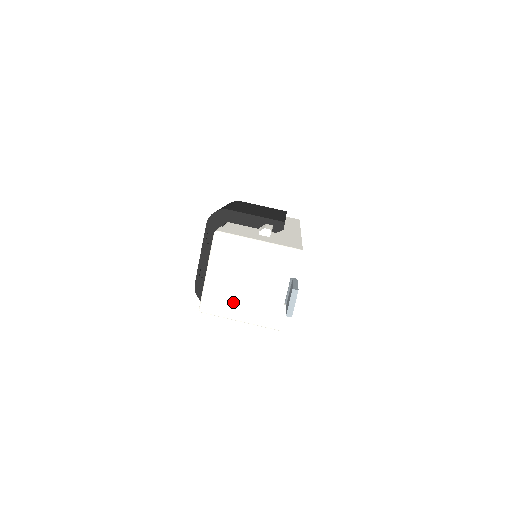
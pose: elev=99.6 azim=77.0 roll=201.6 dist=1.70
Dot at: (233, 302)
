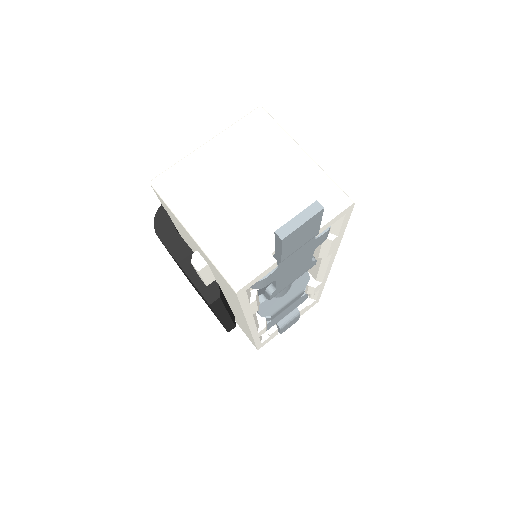
Dot at: (205, 200)
